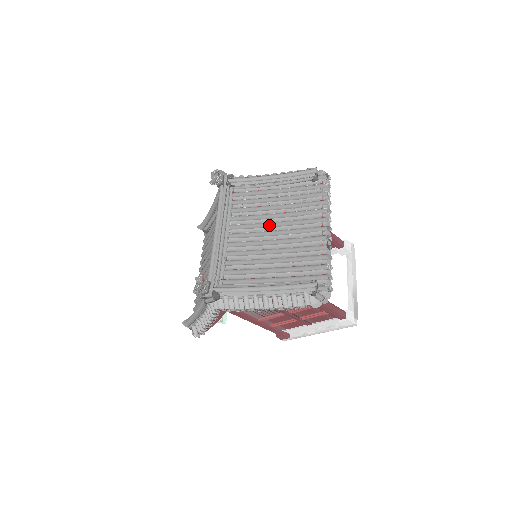
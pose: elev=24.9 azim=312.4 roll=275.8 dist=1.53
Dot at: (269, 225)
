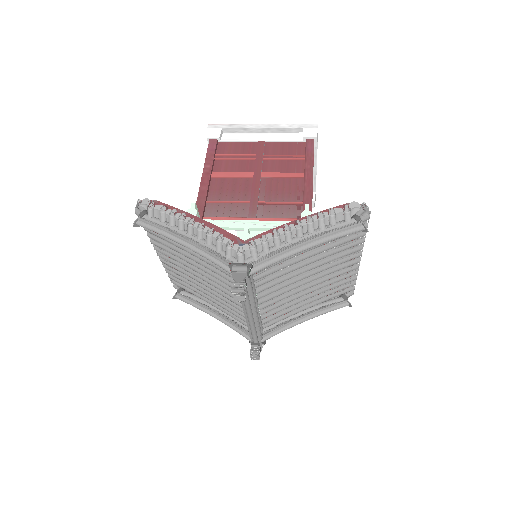
Dot at: occluded
